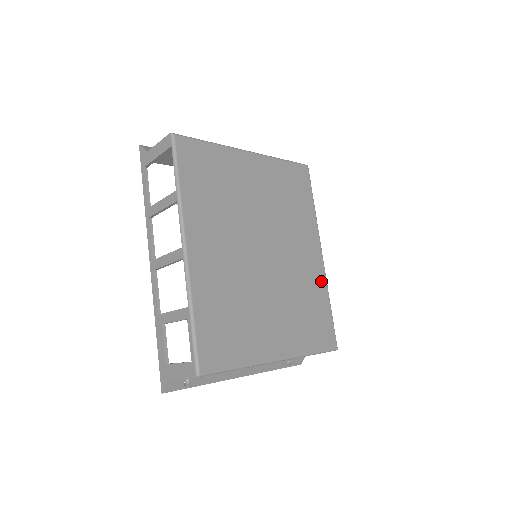
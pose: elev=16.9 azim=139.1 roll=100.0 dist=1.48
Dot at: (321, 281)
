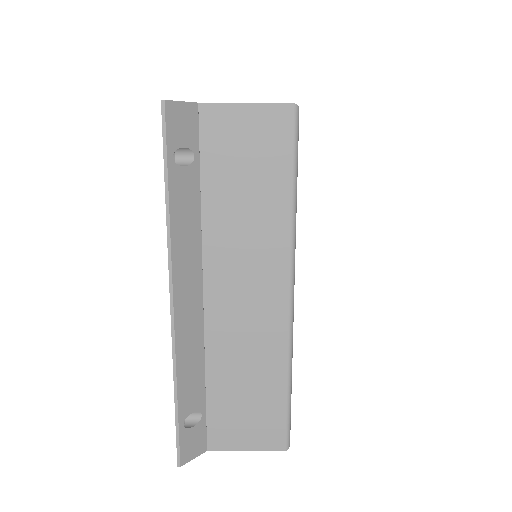
Dot at: occluded
